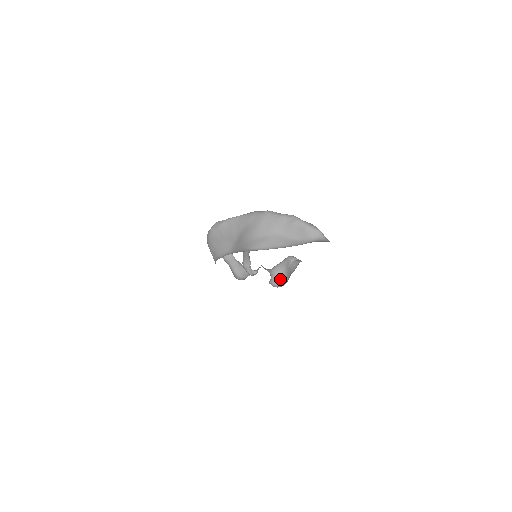
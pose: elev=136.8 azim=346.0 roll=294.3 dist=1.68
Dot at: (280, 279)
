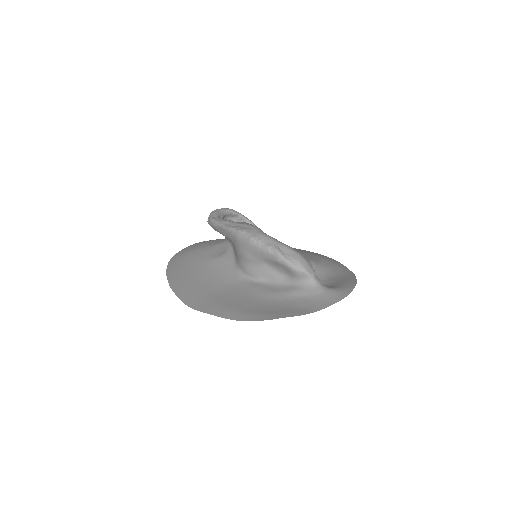
Dot at: occluded
